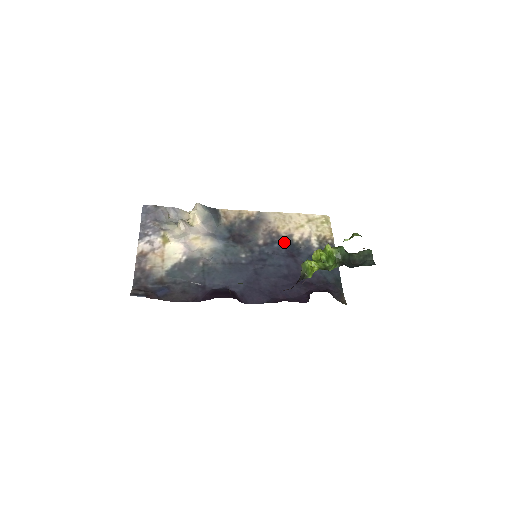
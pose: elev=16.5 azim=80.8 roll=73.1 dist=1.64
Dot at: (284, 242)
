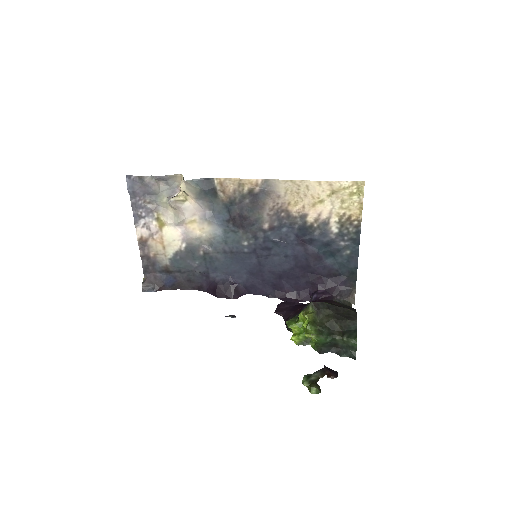
Dot at: (294, 225)
